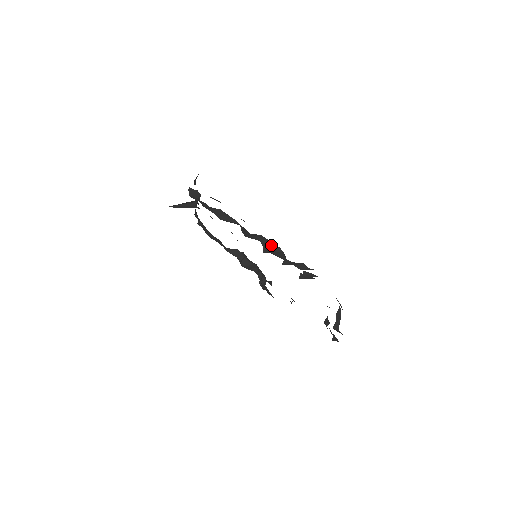
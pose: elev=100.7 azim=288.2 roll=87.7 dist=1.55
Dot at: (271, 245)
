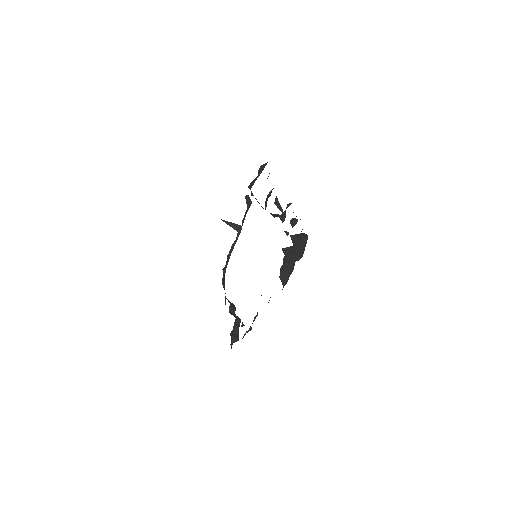
Dot at: (281, 208)
